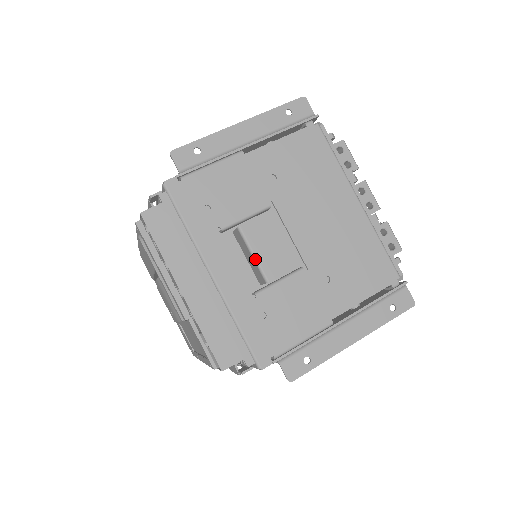
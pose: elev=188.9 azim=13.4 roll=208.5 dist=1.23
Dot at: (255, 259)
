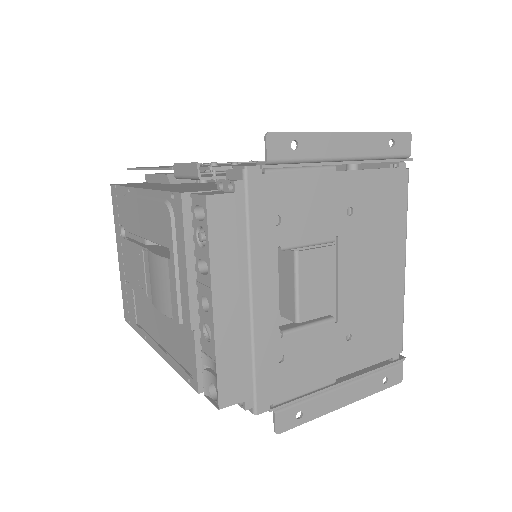
Dot at: (297, 294)
